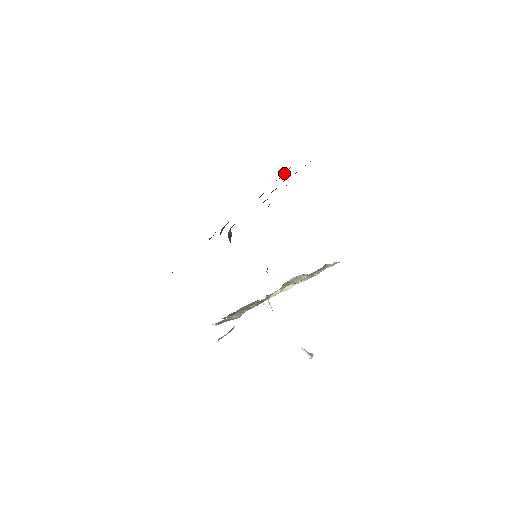
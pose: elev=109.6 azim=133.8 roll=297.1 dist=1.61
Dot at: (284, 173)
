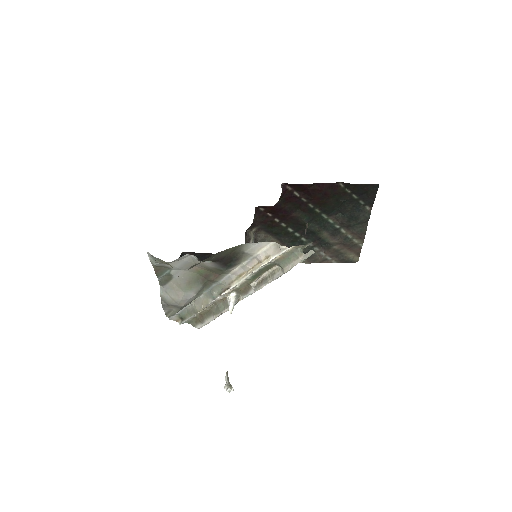
Dot at: (348, 255)
